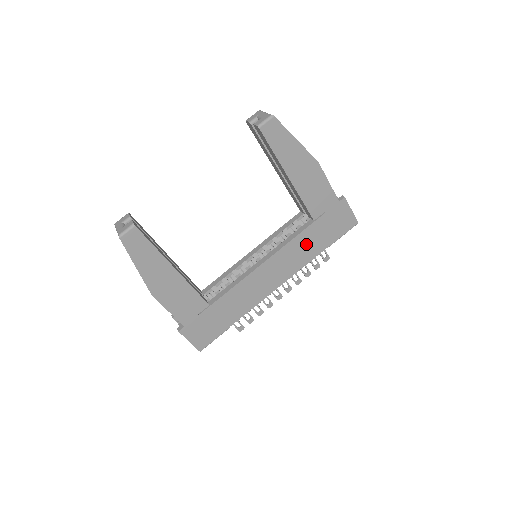
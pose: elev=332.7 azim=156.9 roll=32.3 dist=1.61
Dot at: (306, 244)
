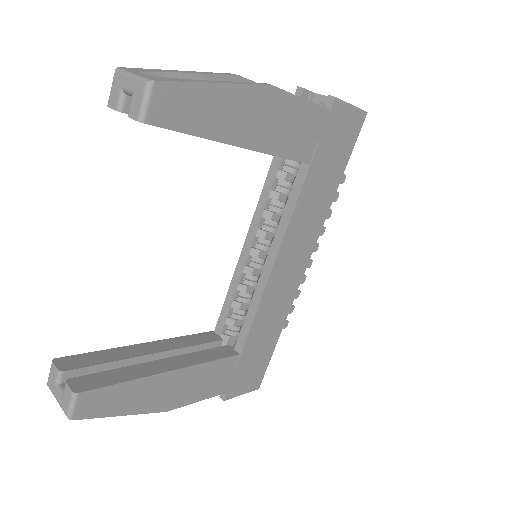
Dot at: (314, 198)
